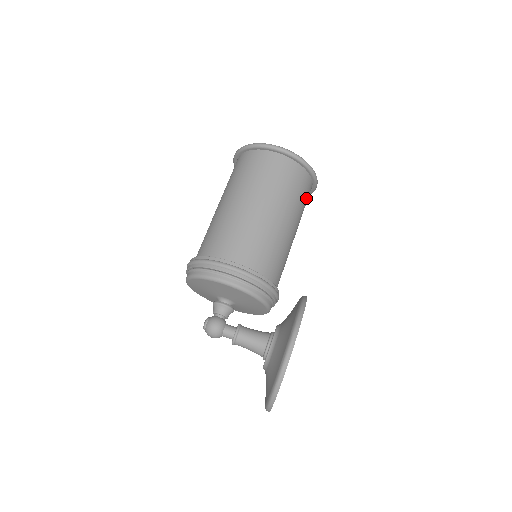
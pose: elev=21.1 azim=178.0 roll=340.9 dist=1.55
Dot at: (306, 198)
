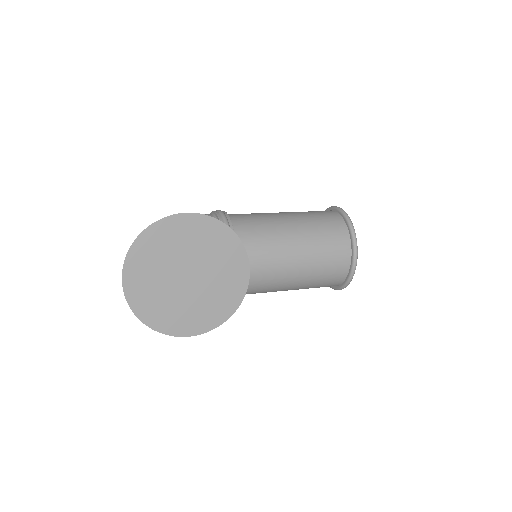
Dot at: (334, 248)
